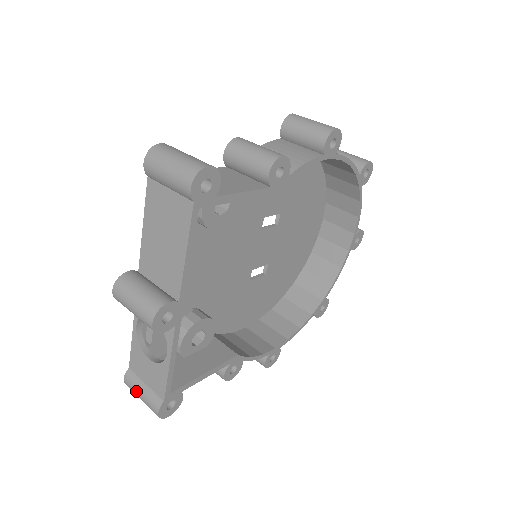
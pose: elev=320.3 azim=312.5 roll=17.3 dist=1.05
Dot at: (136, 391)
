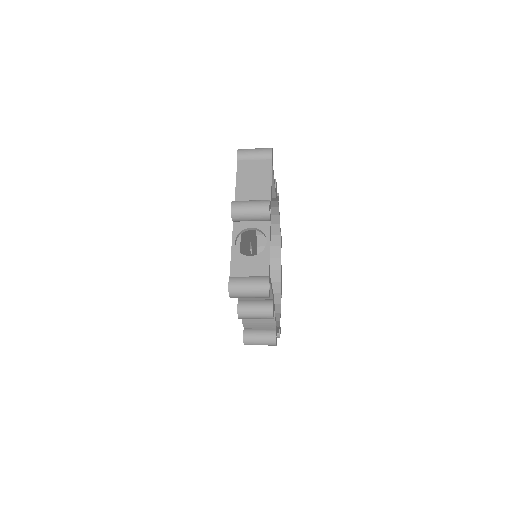
Dot at: (243, 283)
